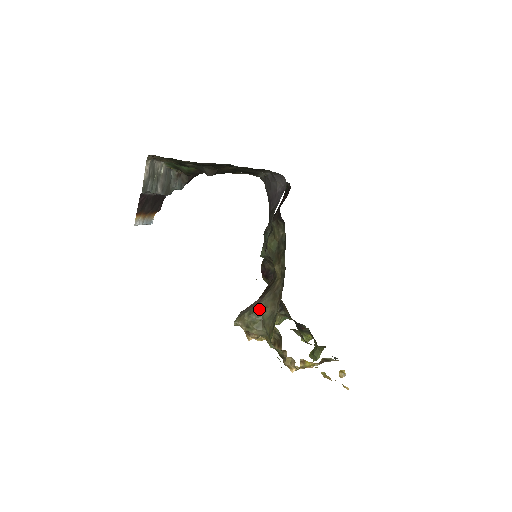
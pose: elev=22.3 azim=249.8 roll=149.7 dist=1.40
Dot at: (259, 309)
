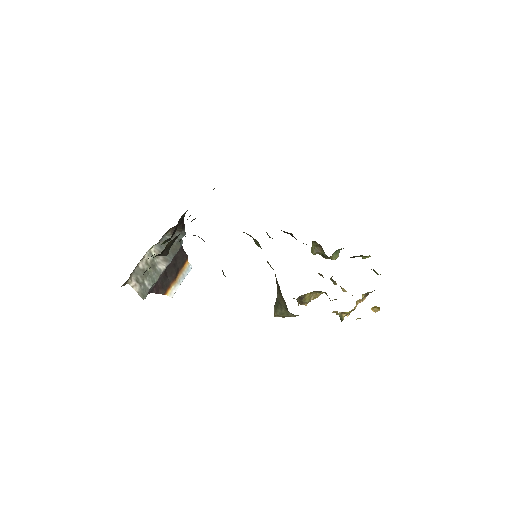
Dot at: (279, 303)
